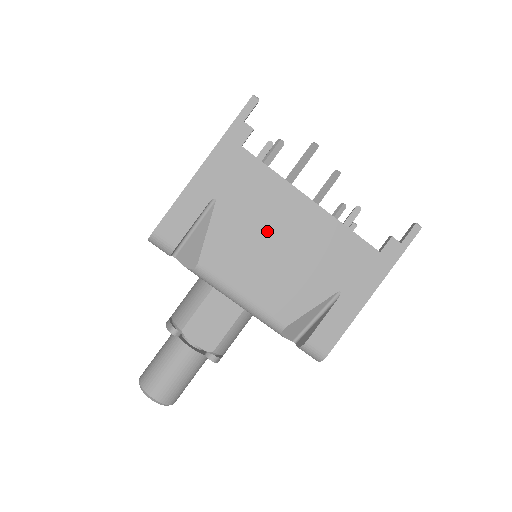
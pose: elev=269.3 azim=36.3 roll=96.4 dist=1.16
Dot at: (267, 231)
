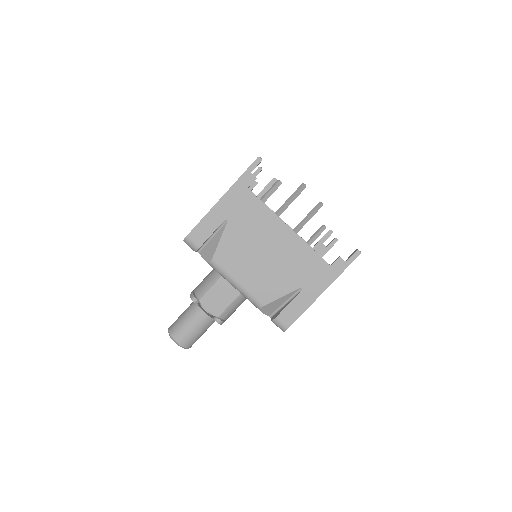
Dot at: (258, 244)
